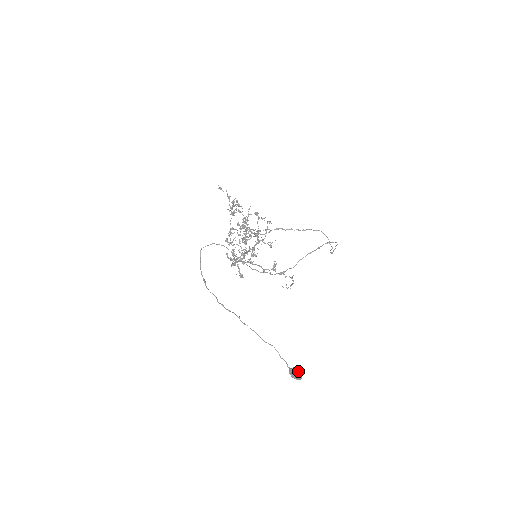
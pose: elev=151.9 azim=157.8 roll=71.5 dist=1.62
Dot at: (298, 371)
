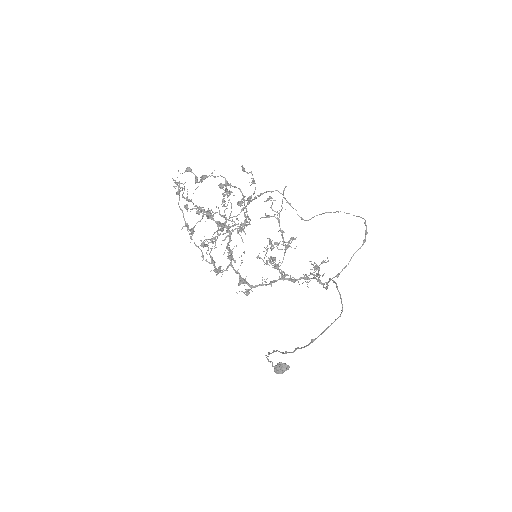
Dot at: (287, 365)
